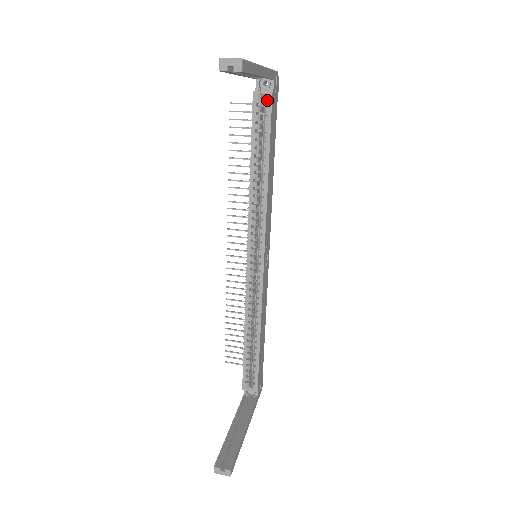
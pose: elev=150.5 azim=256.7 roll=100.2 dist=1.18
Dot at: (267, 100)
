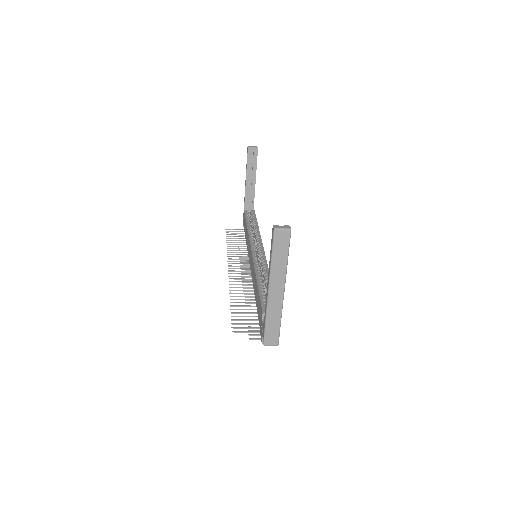
Dot at: (252, 212)
